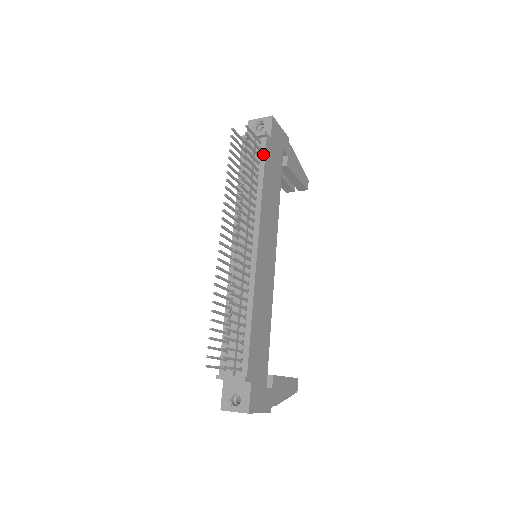
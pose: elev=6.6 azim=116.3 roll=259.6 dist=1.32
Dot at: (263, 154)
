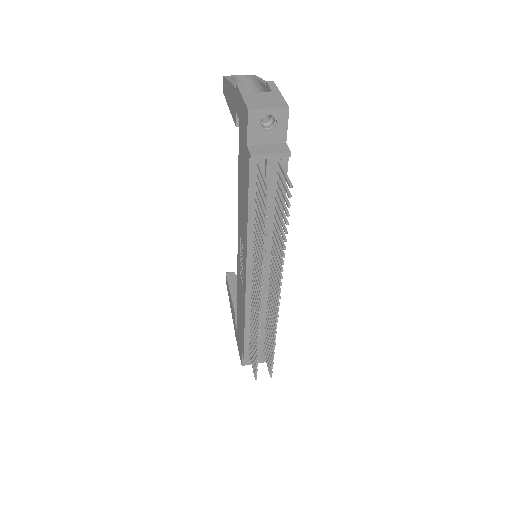
Dot at: (284, 179)
